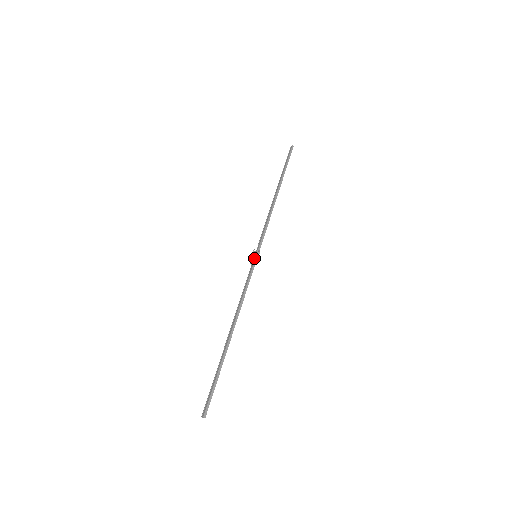
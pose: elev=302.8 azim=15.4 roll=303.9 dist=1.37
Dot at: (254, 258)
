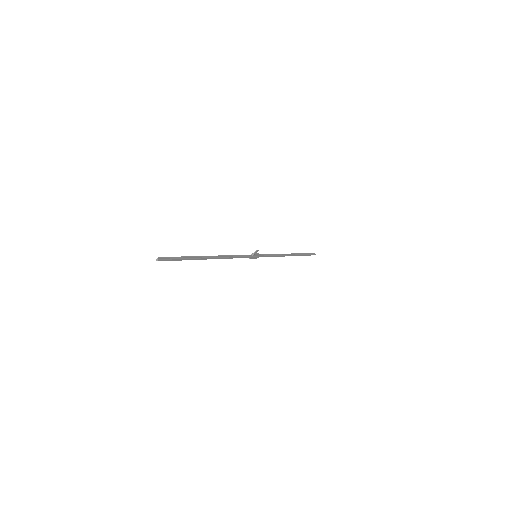
Dot at: (254, 253)
